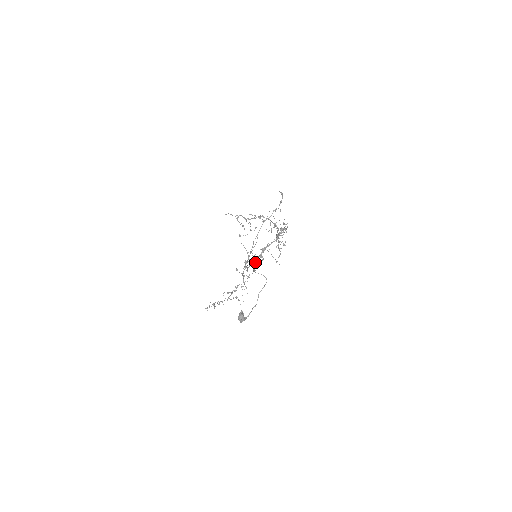
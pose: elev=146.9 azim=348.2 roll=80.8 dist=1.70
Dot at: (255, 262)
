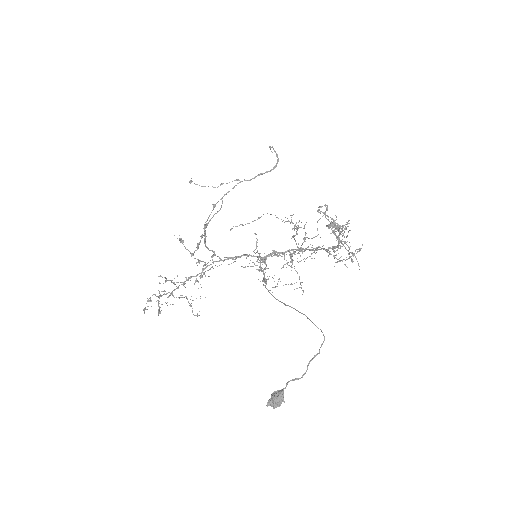
Dot at: occluded
